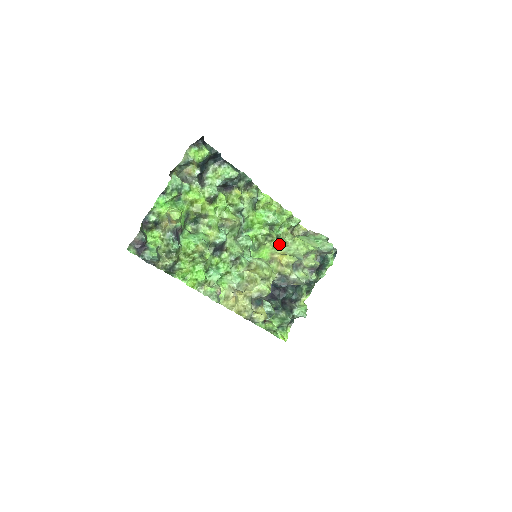
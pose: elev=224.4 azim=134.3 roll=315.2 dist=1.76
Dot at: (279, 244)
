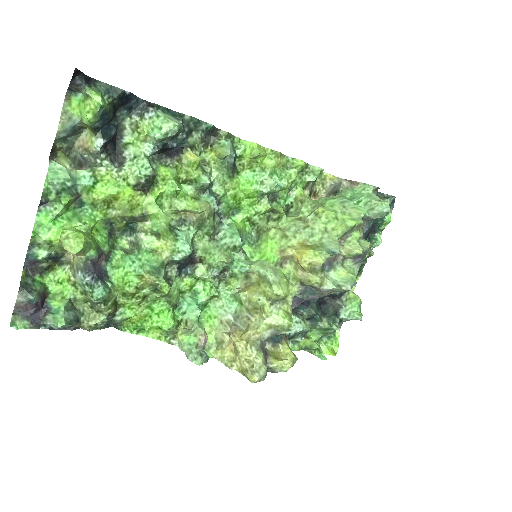
Dot at: (292, 225)
